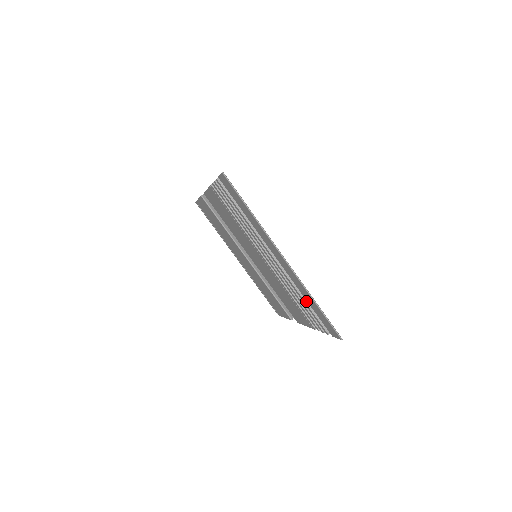
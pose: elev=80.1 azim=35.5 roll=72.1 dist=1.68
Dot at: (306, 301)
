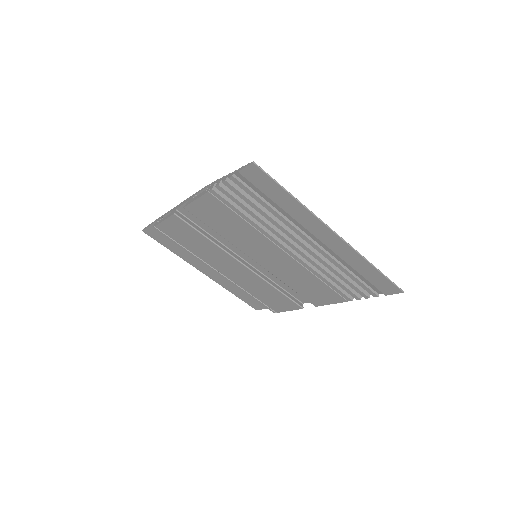
Dot at: (351, 272)
